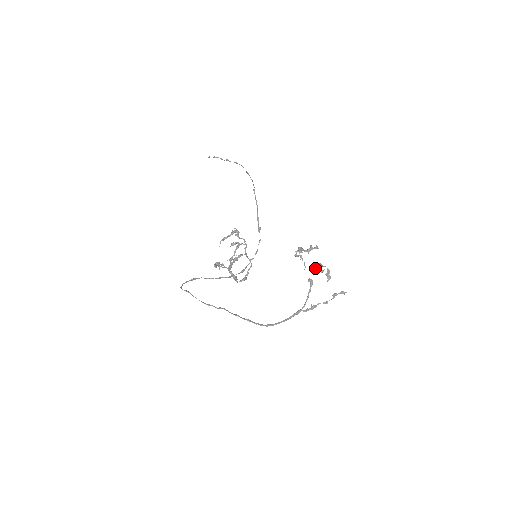
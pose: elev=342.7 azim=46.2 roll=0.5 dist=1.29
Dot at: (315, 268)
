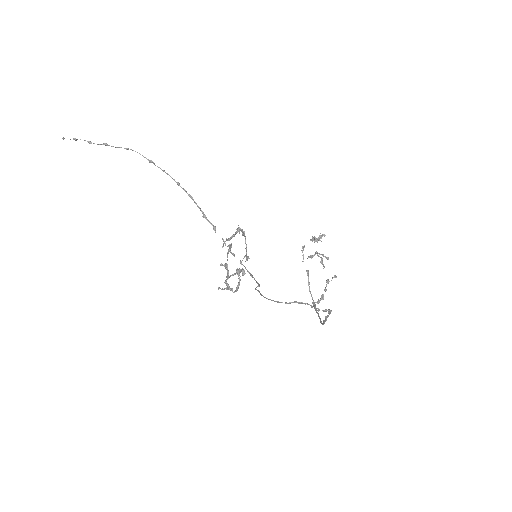
Dot at: occluded
